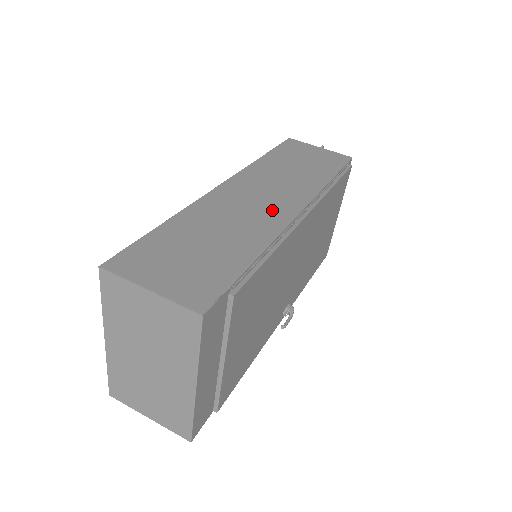
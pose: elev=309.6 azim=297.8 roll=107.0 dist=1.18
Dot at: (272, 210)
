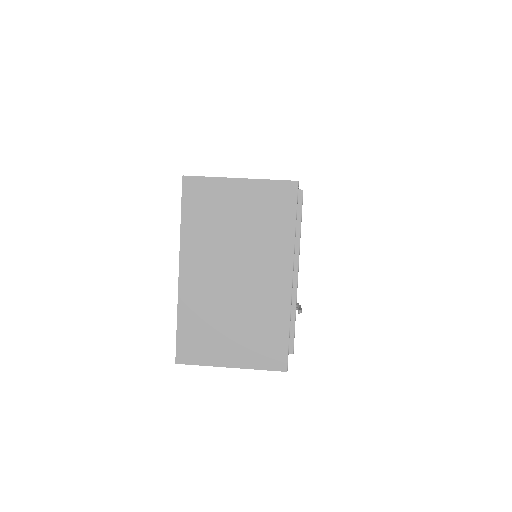
Dot at: occluded
